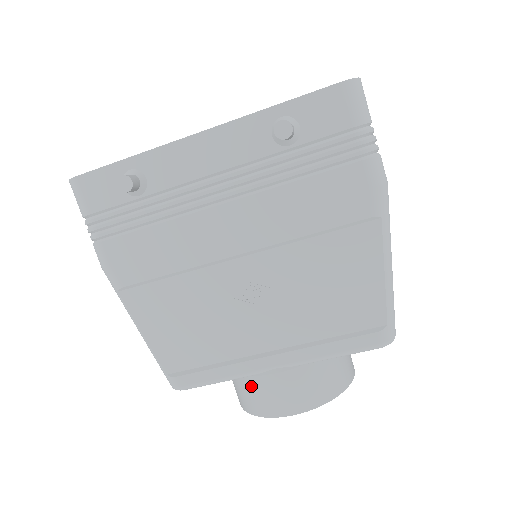
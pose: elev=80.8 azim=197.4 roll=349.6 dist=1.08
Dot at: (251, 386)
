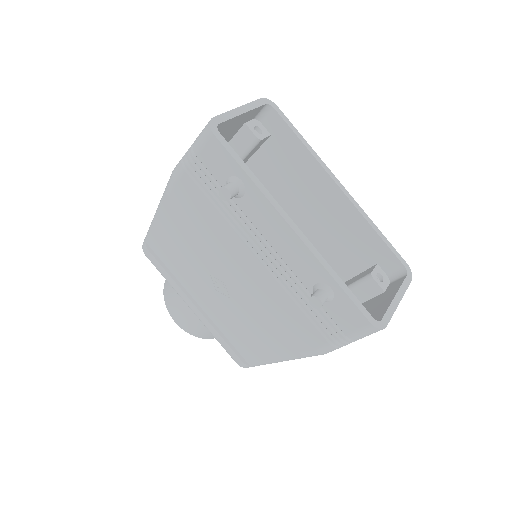
Dot at: (175, 294)
